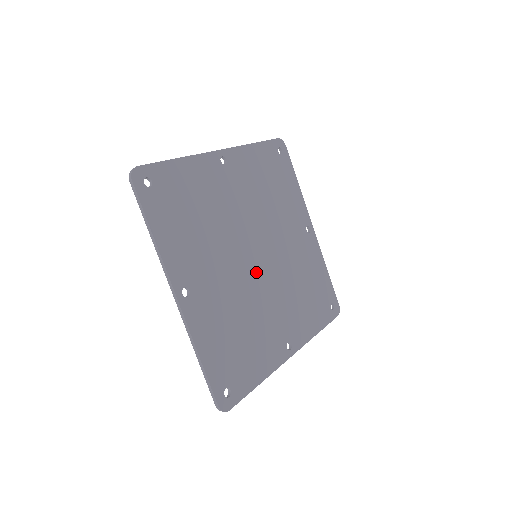
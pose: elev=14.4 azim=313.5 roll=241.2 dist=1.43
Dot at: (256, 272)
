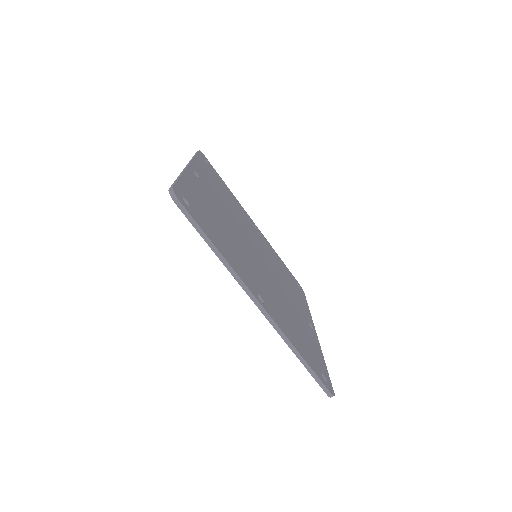
Dot at: (252, 253)
